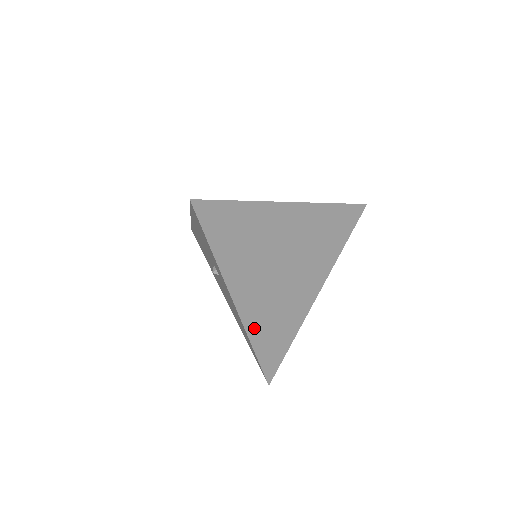
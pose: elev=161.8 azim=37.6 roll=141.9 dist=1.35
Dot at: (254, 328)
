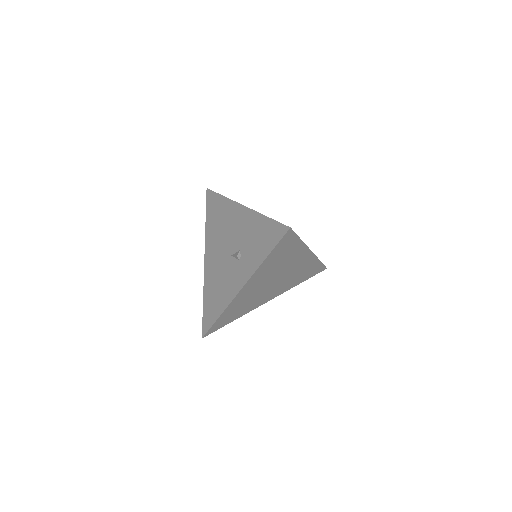
Dot at: (232, 305)
